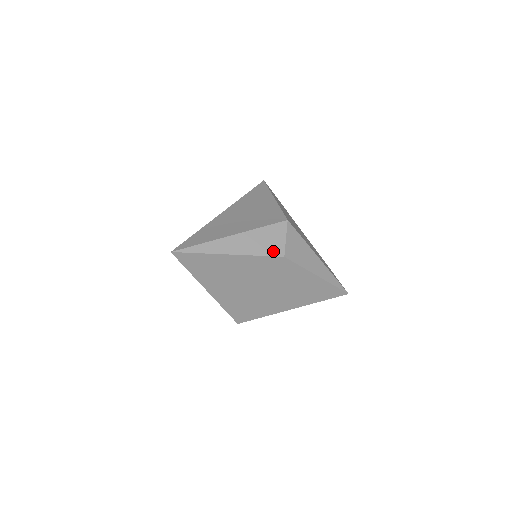
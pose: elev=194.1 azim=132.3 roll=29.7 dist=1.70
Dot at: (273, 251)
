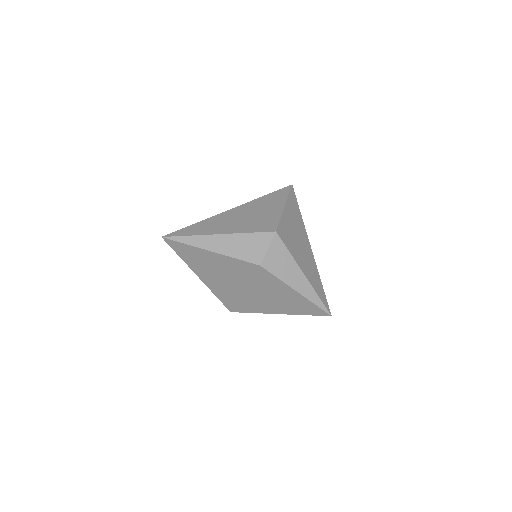
Dot at: (251, 258)
